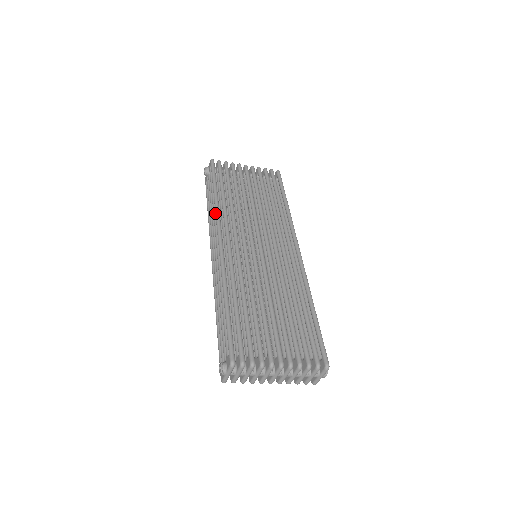
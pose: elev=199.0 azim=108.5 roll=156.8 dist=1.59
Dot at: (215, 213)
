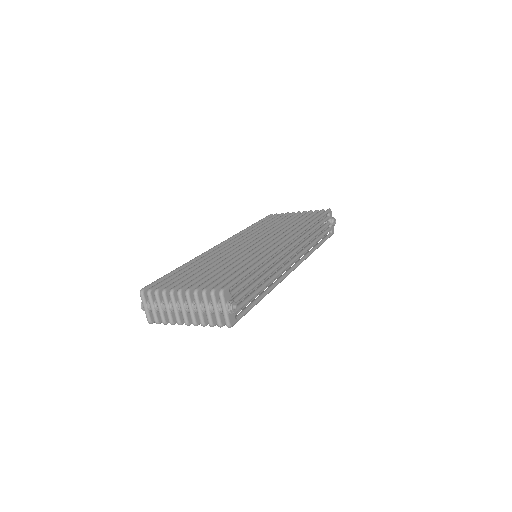
Dot at: occluded
